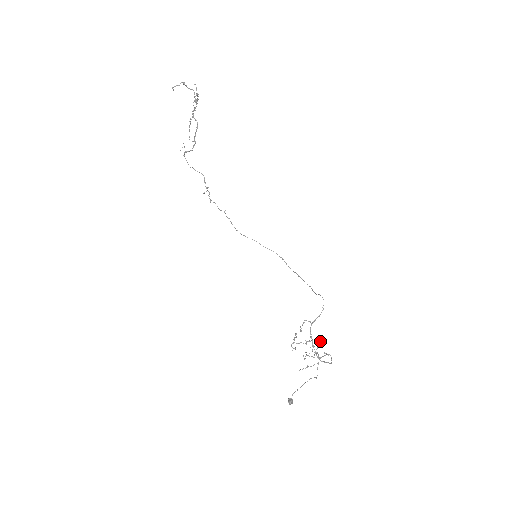
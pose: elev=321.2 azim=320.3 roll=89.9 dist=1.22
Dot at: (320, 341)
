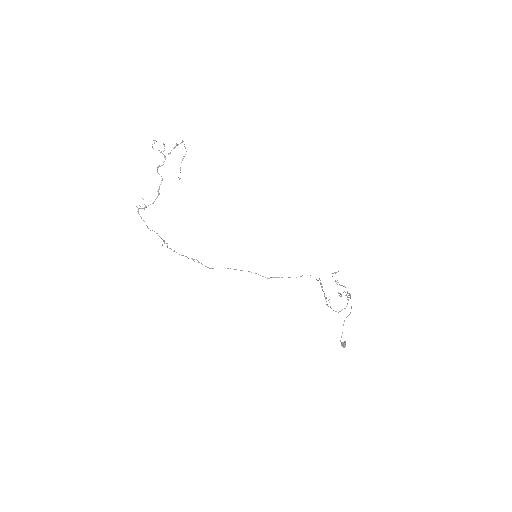
Dot at: occluded
